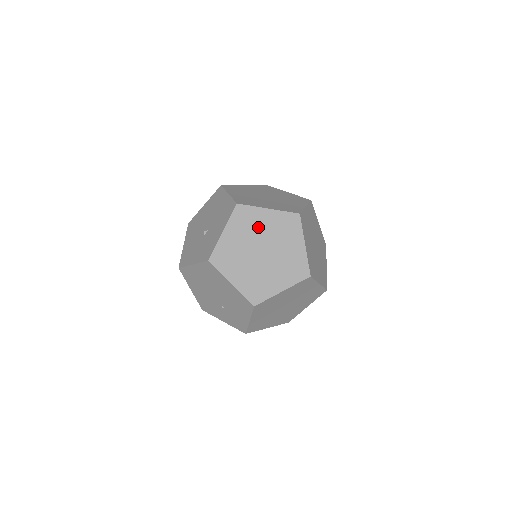
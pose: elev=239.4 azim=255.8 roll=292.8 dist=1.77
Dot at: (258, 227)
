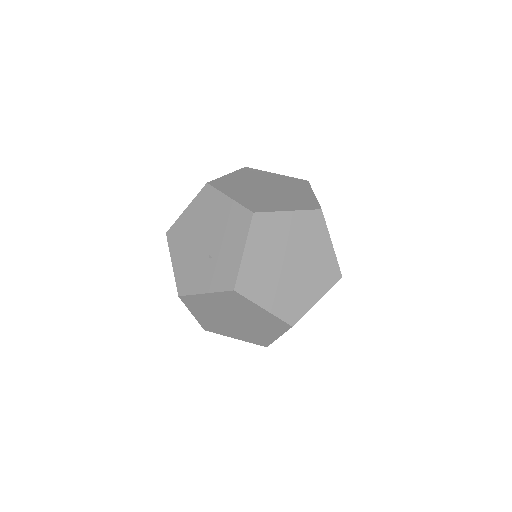
Dot at: (265, 179)
